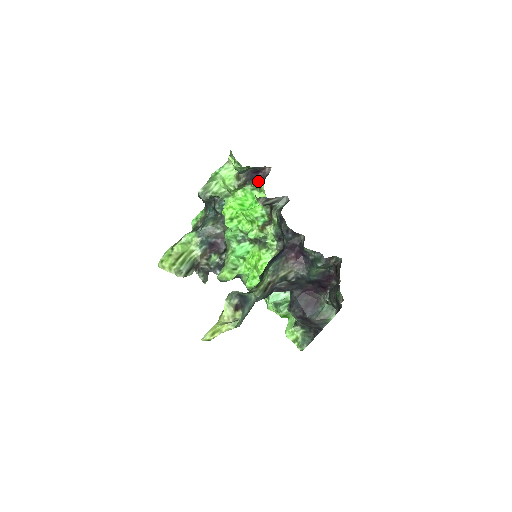
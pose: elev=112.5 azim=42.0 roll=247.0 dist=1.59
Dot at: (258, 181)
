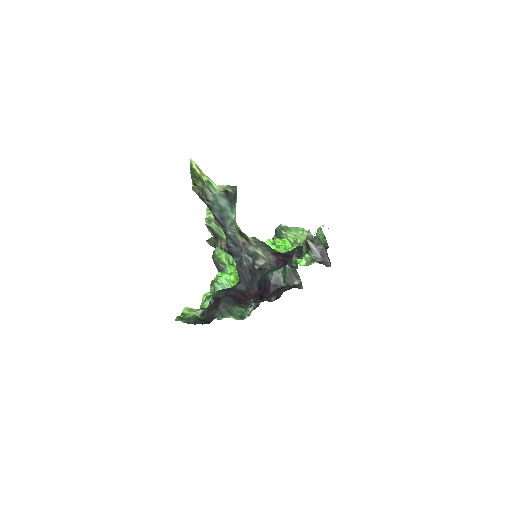
Dot at: occluded
